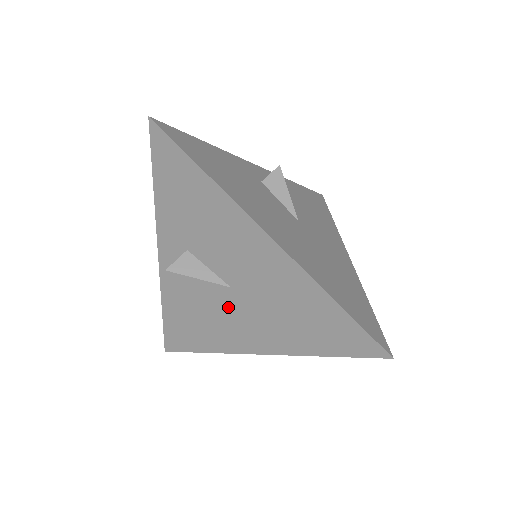
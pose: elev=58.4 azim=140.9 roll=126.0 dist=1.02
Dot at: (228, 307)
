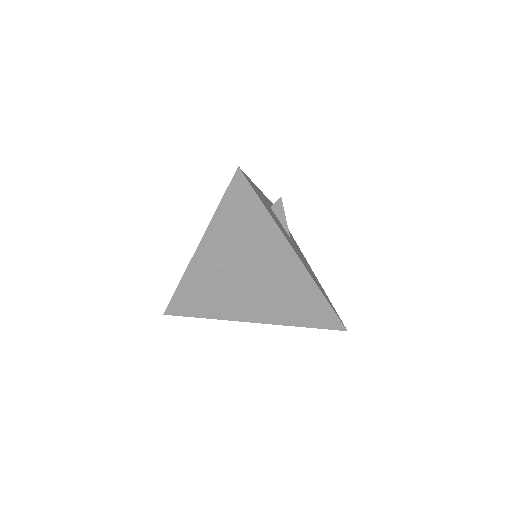
Dot at: (243, 291)
